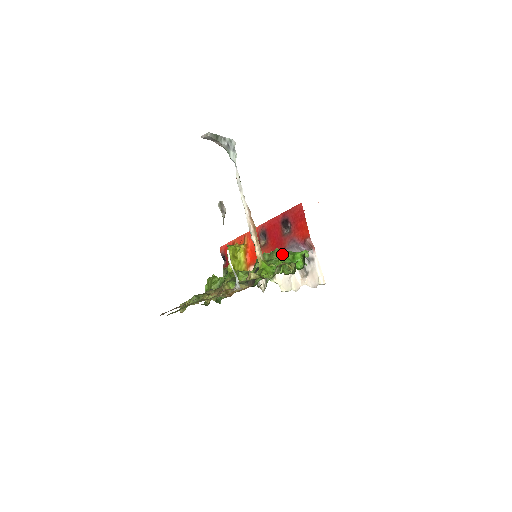
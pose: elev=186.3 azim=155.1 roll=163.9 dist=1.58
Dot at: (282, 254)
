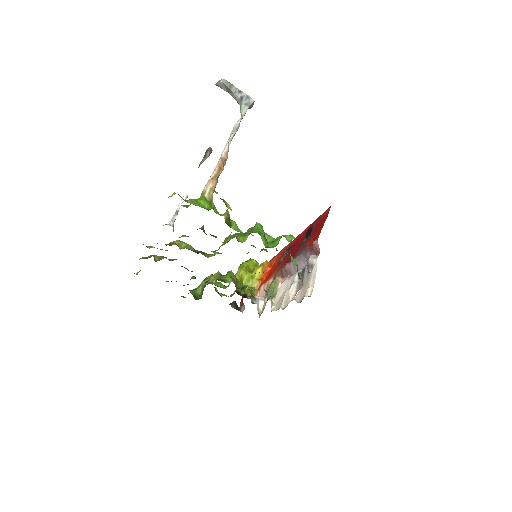
Dot at: (255, 224)
